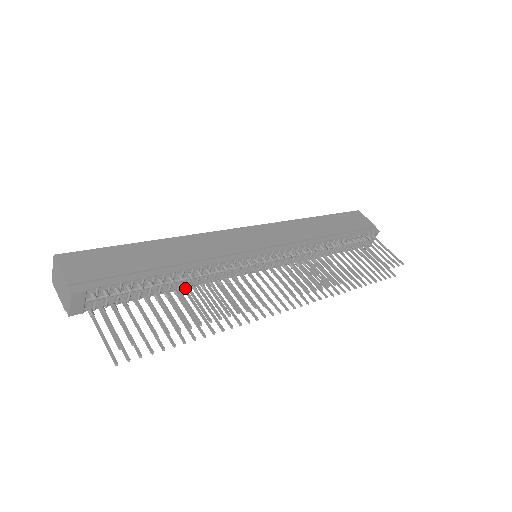
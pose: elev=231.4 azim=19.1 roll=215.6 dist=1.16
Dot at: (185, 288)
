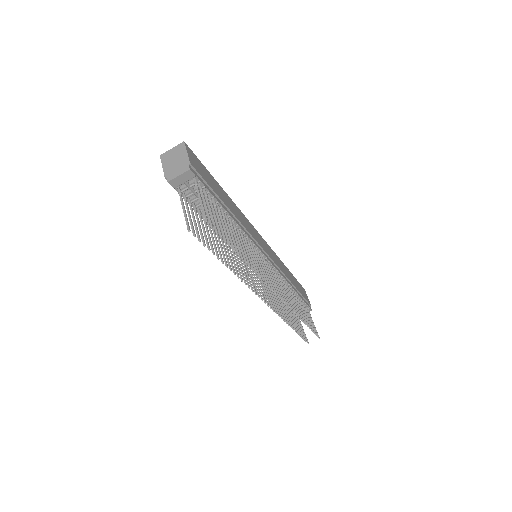
Dot at: occluded
